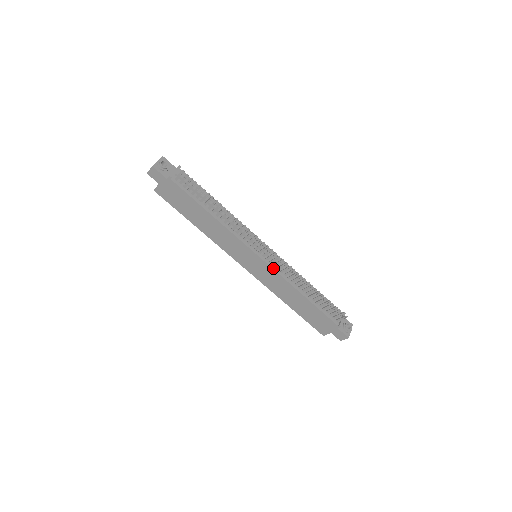
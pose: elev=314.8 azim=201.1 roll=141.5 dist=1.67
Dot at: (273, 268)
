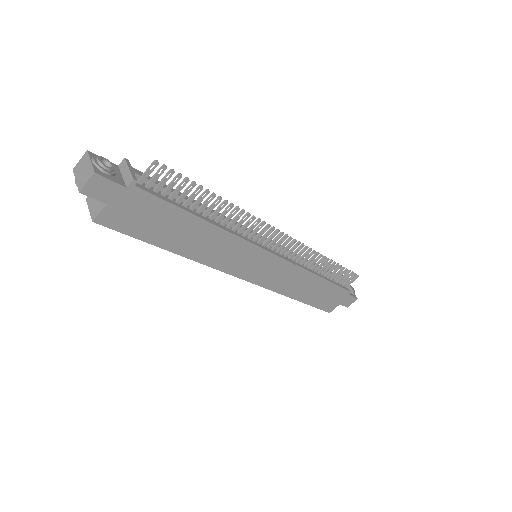
Dot at: (287, 260)
